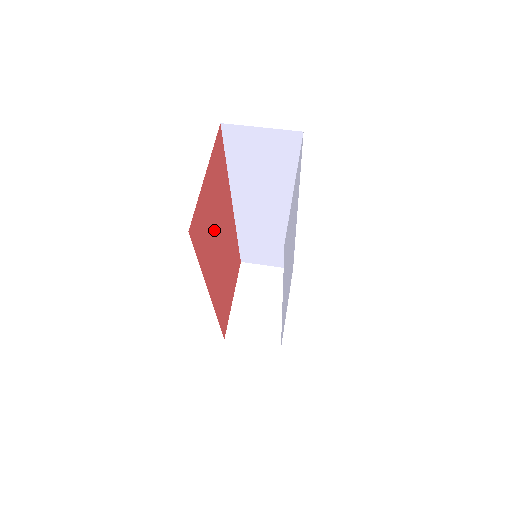
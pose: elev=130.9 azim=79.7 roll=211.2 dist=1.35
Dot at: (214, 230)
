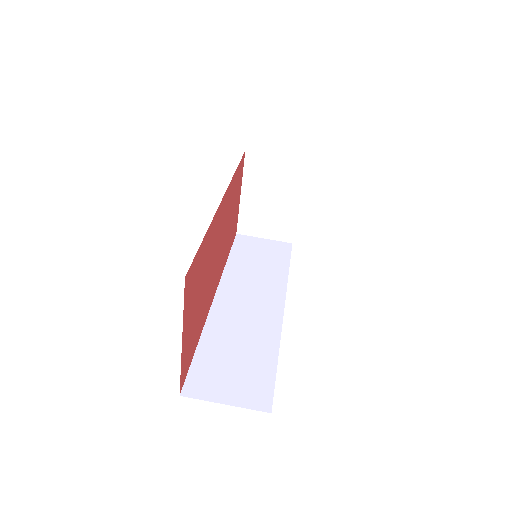
Dot at: (204, 290)
